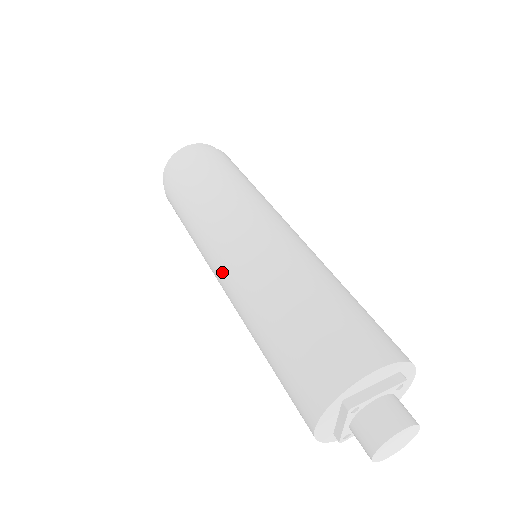
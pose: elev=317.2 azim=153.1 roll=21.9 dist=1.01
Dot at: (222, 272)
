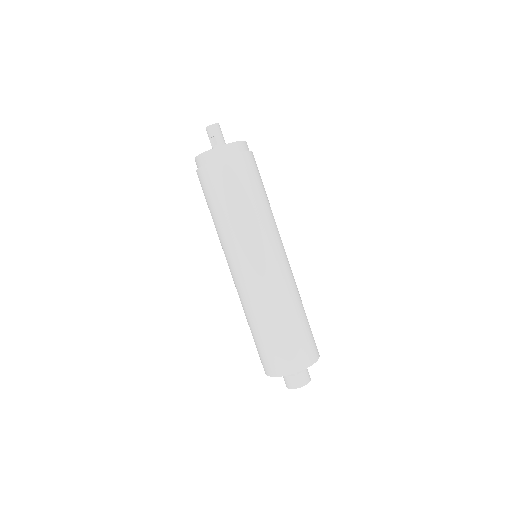
Dot at: occluded
